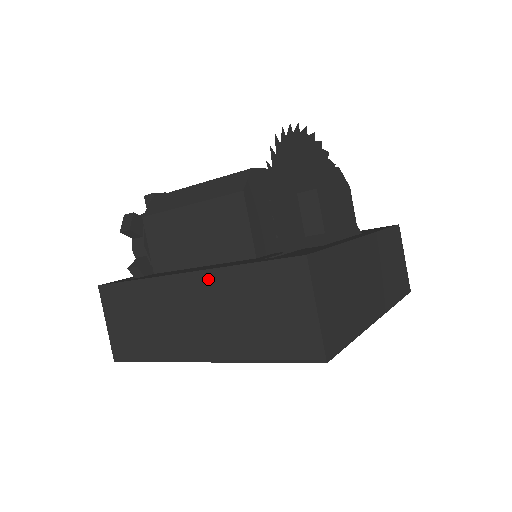
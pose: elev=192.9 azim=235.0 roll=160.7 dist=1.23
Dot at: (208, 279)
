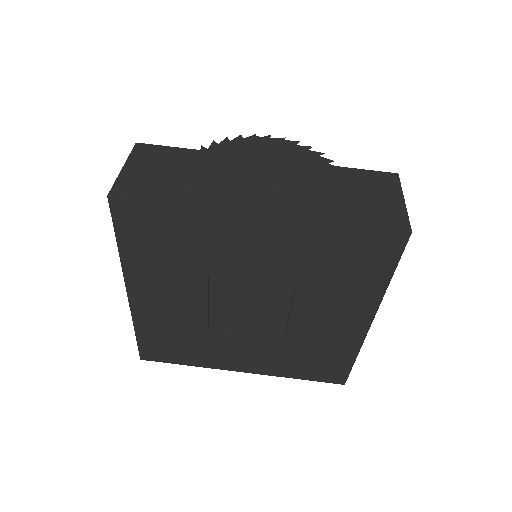
Dot at: occluded
